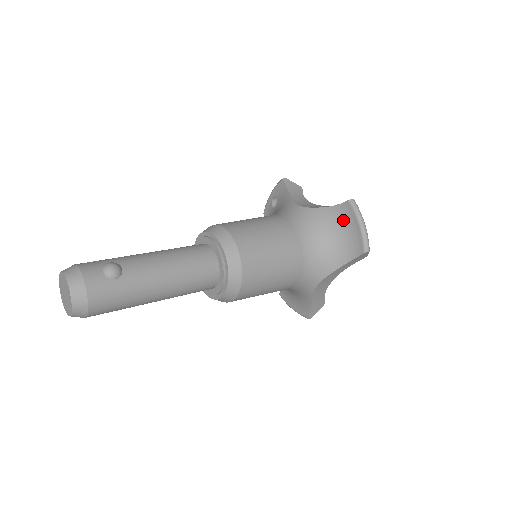
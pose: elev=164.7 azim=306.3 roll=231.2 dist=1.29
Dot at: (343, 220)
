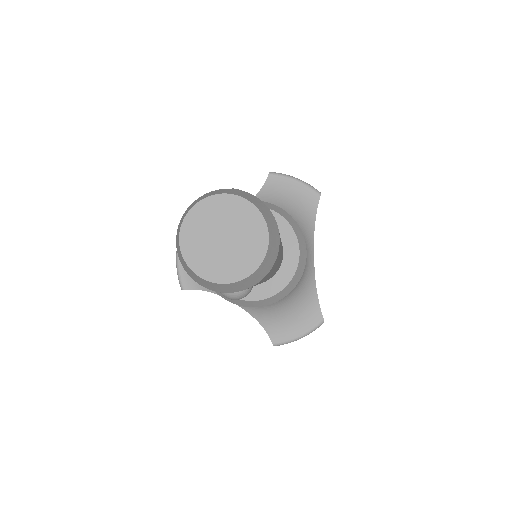
Dot at: (280, 190)
